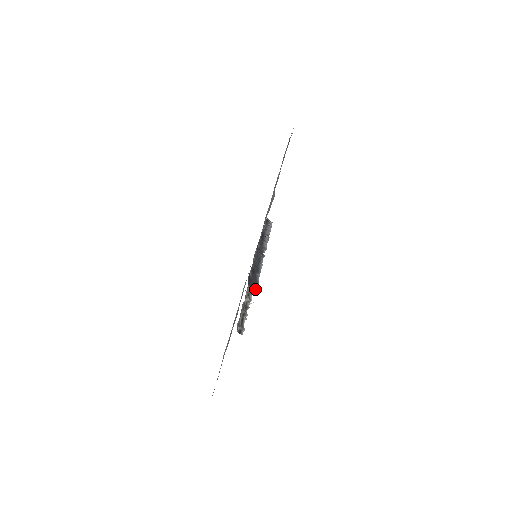
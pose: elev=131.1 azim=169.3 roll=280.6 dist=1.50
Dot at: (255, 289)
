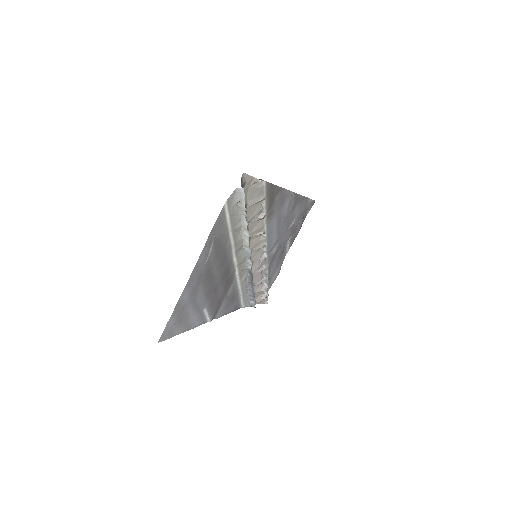
Dot at: (264, 186)
